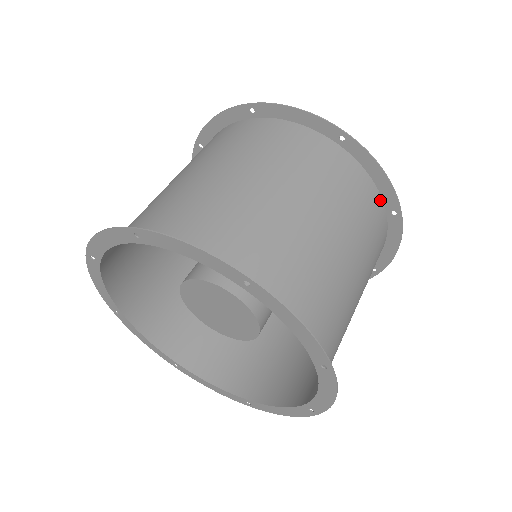
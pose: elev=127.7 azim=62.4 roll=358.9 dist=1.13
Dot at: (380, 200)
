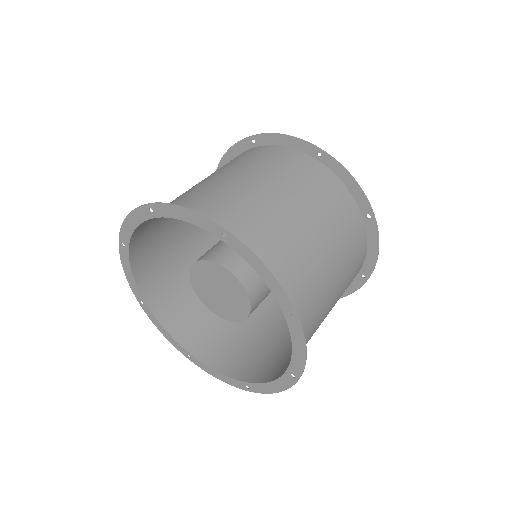
Dot at: (362, 265)
